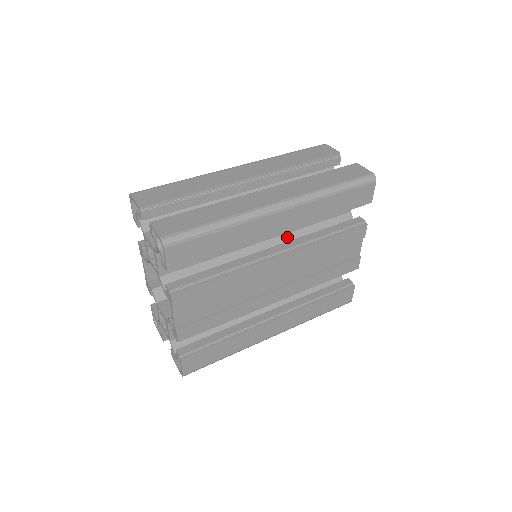
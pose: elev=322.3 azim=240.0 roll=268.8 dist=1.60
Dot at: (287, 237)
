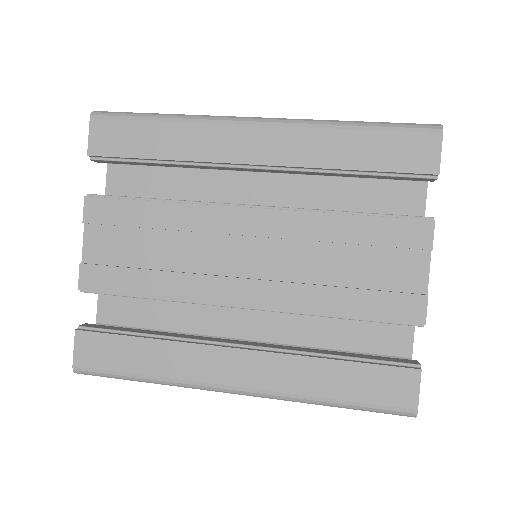
Dot at: occluded
